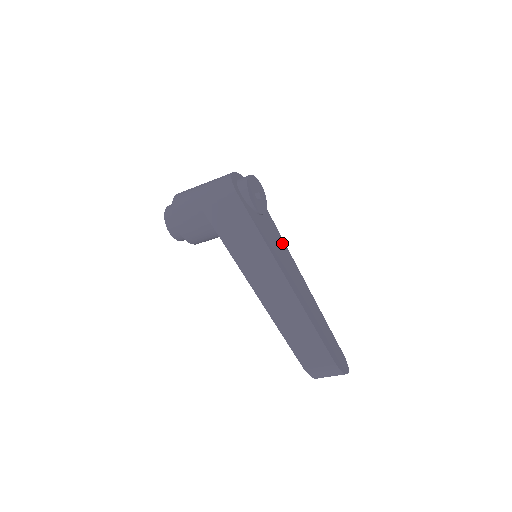
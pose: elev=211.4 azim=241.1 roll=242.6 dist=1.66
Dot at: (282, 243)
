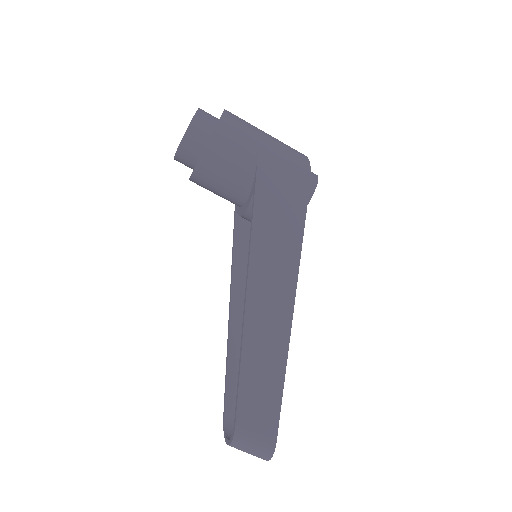
Dot at: occluded
